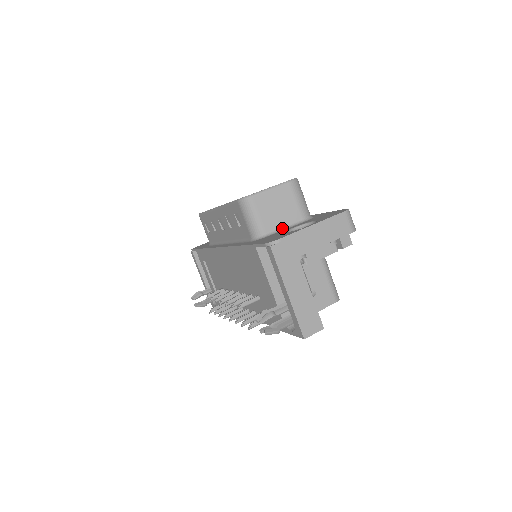
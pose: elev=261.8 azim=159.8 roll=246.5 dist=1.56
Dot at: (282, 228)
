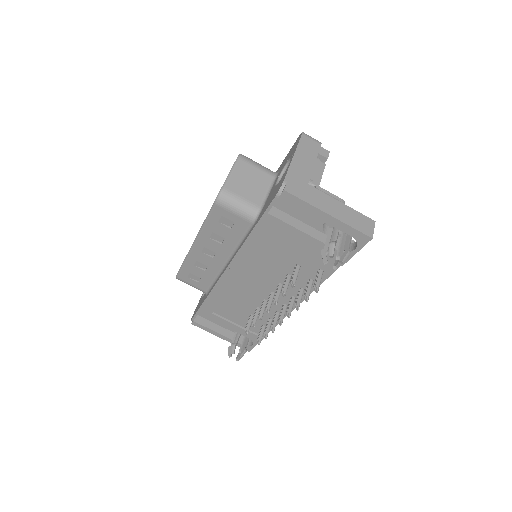
Dot at: (266, 194)
